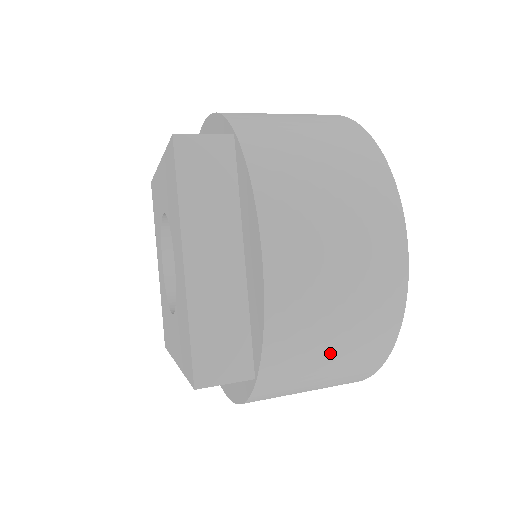
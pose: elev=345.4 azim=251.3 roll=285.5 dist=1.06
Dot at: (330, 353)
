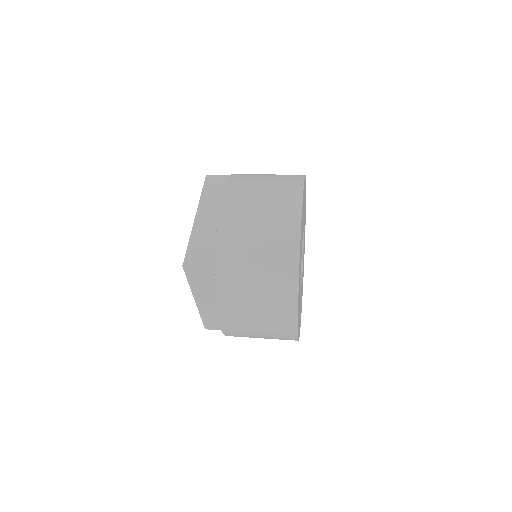
Dot at: (256, 255)
